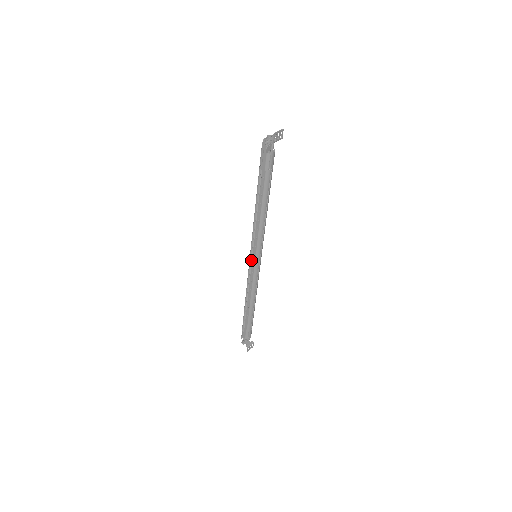
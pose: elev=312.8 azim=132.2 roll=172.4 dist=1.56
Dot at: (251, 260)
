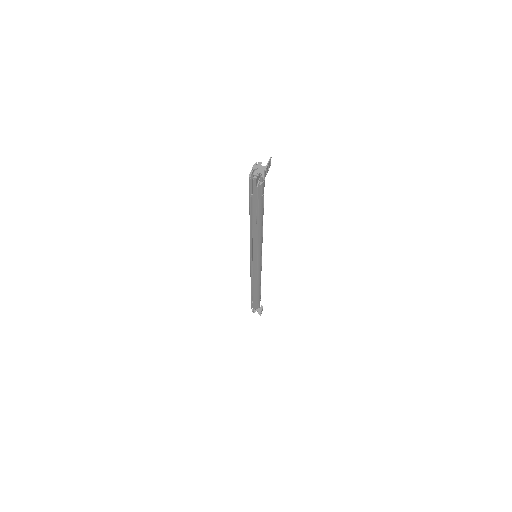
Dot at: (252, 262)
